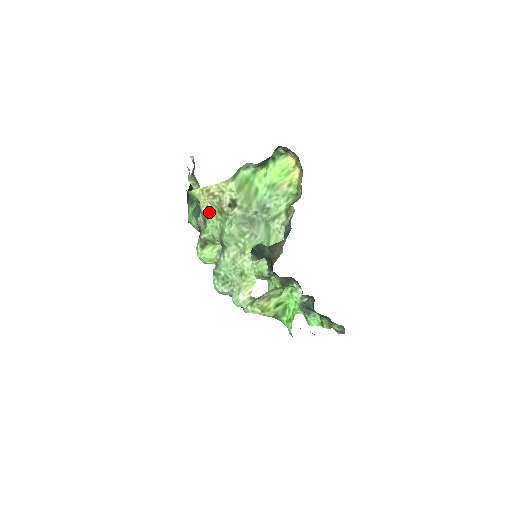
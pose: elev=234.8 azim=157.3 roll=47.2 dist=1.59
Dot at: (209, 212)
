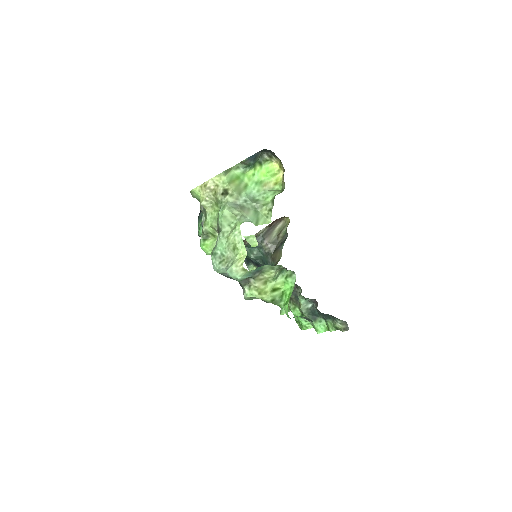
Dot at: (208, 206)
